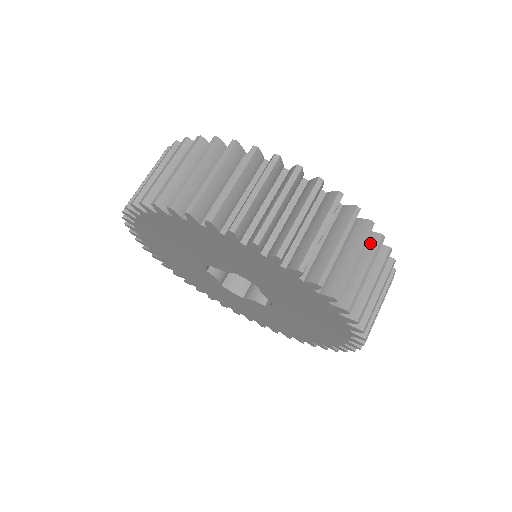
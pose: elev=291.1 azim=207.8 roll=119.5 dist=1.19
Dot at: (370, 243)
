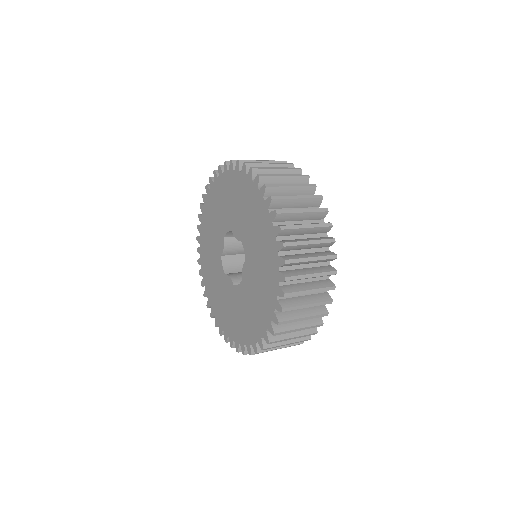
Dot at: (325, 283)
